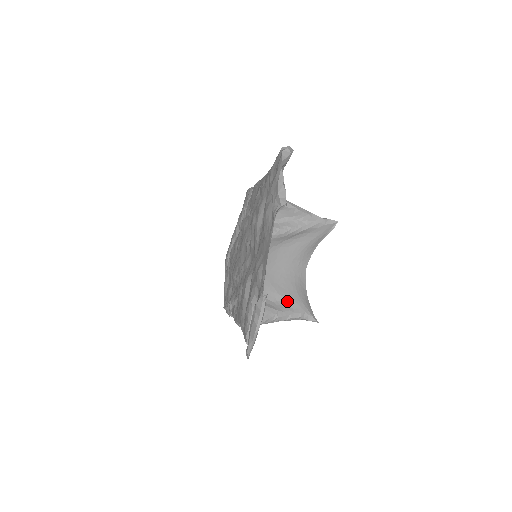
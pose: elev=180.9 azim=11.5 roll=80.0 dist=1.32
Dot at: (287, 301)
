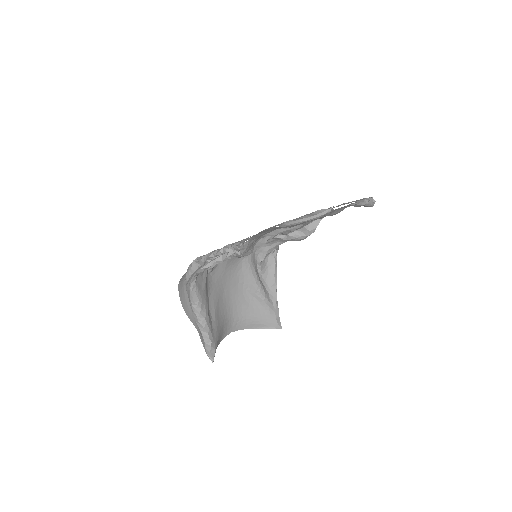
Dot at: (214, 322)
